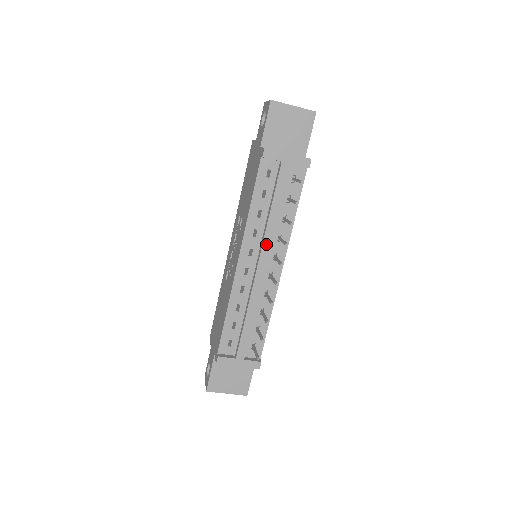
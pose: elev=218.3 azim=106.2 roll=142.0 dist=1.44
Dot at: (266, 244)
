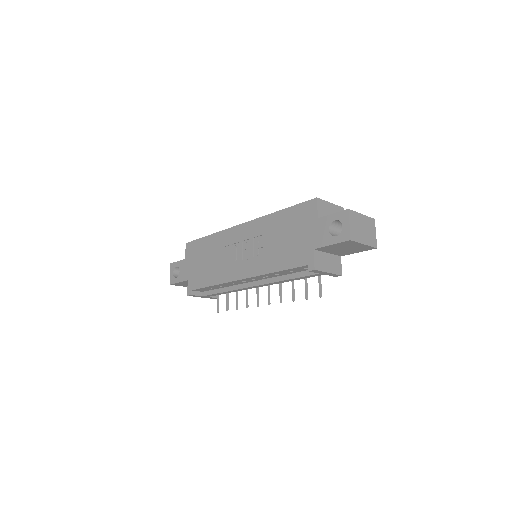
Dot at: (268, 284)
